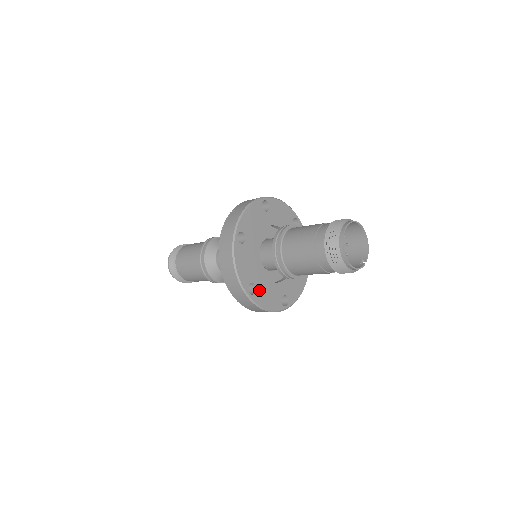
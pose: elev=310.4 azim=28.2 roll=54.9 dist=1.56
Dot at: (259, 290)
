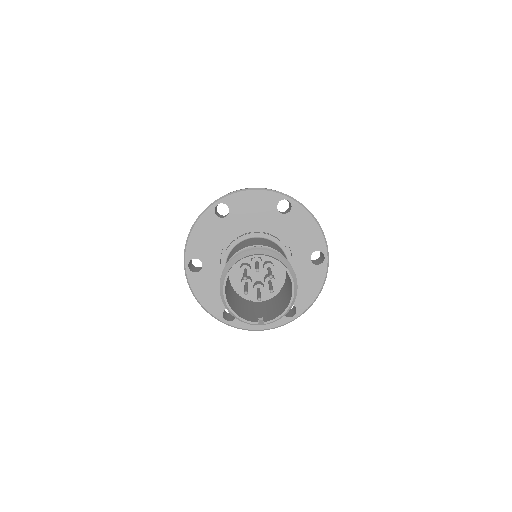
Dot at: (203, 275)
